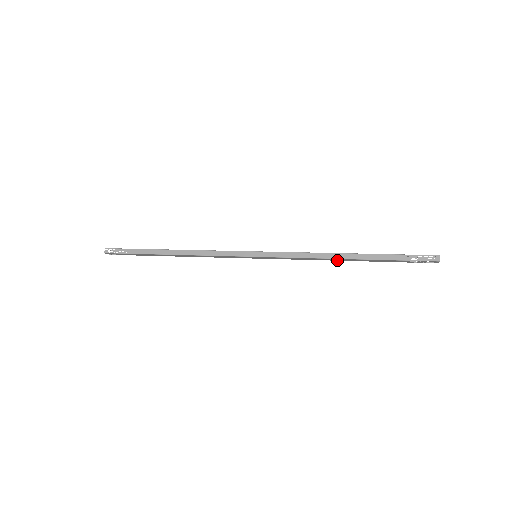
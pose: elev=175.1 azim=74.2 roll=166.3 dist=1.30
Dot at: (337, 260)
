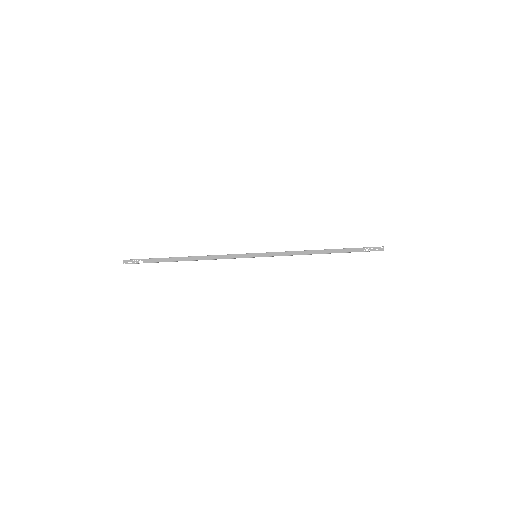
Dot at: occluded
